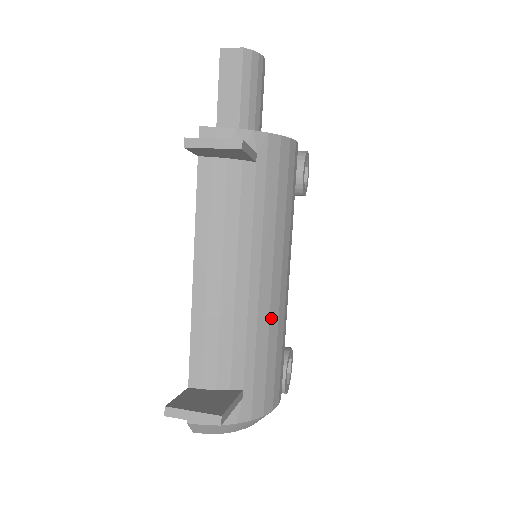
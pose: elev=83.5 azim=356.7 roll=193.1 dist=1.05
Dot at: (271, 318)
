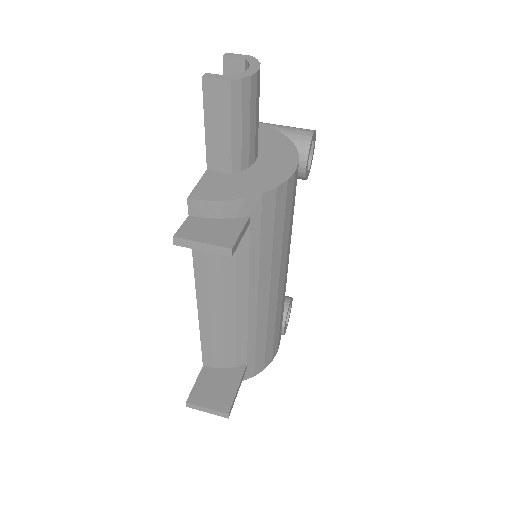
Dot at: (269, 317)
